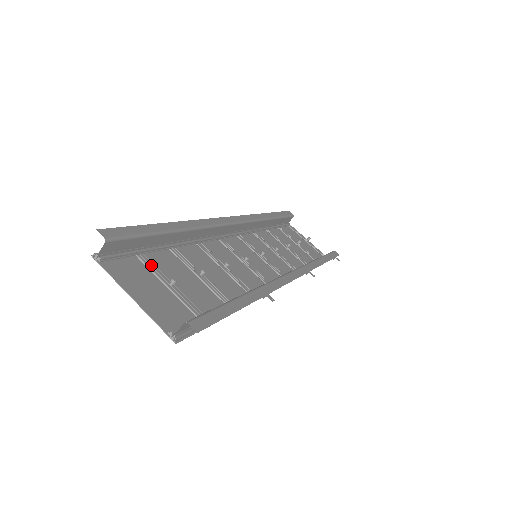
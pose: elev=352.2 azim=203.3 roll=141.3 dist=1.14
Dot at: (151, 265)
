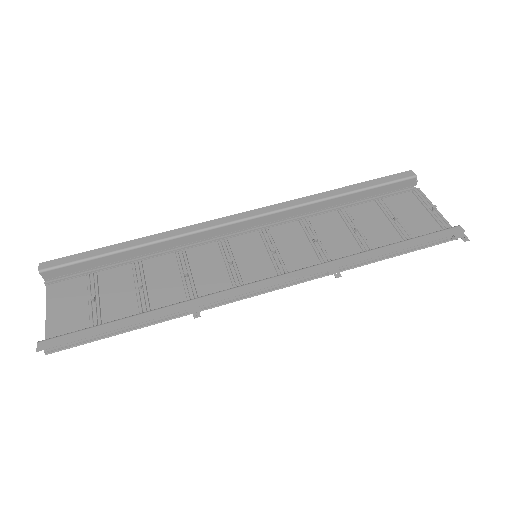
Dot at: (92, 283)
